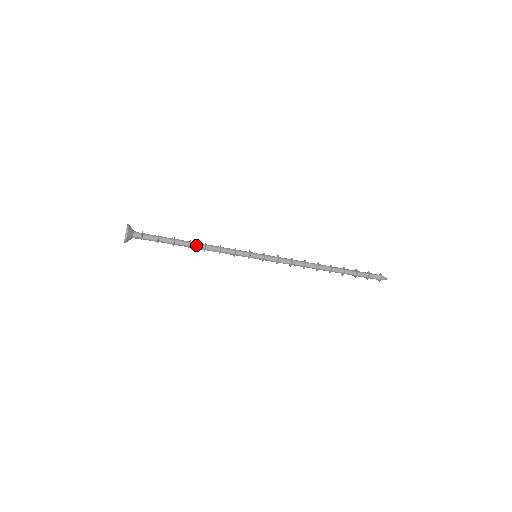
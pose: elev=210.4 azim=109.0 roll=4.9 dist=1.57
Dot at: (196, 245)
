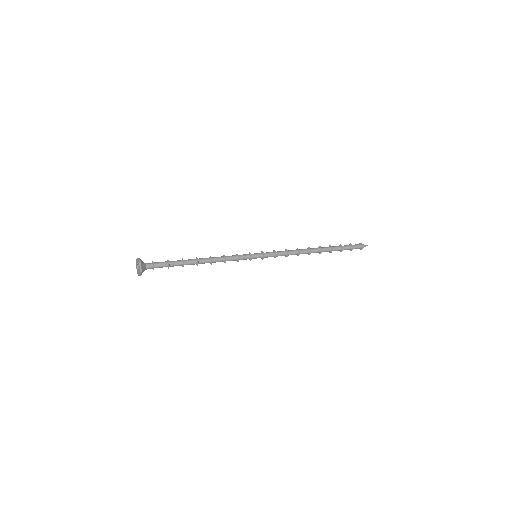
Dot at: (203, 260)
